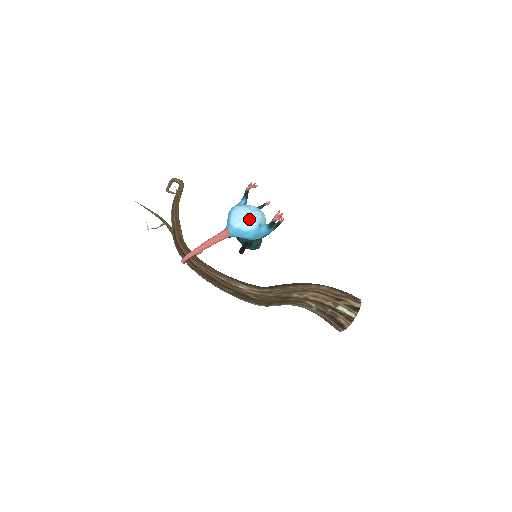
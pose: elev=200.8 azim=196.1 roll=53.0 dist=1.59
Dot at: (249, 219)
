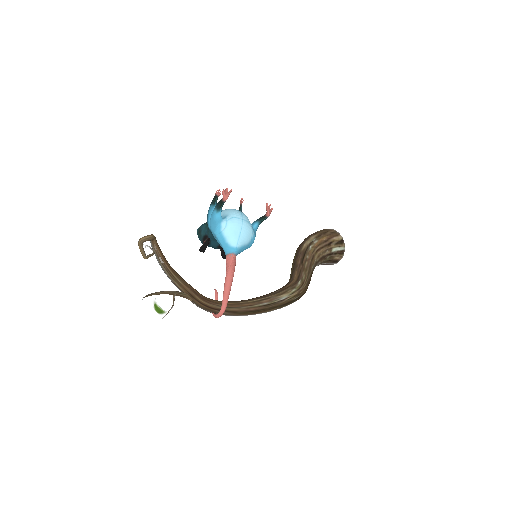
Dot at: (246, 230)
